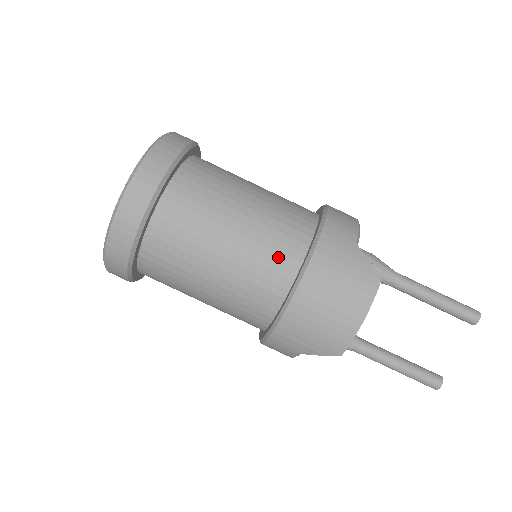
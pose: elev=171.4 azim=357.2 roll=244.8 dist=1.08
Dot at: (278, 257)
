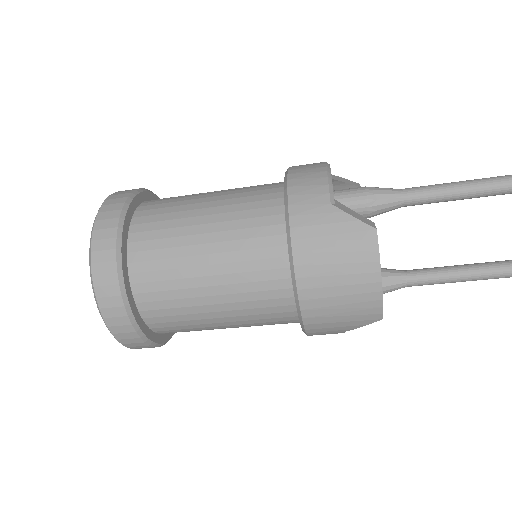
Dot at: (263, 265)
